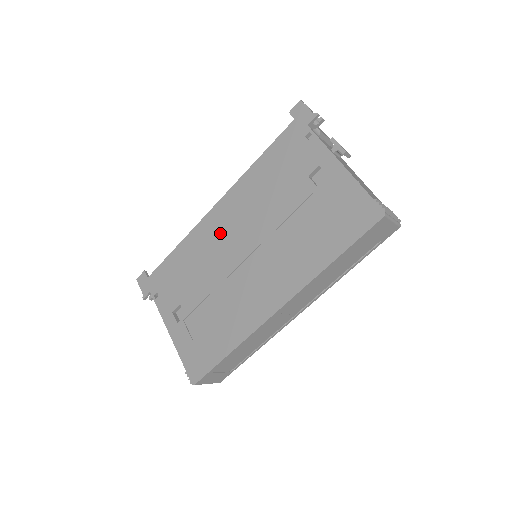
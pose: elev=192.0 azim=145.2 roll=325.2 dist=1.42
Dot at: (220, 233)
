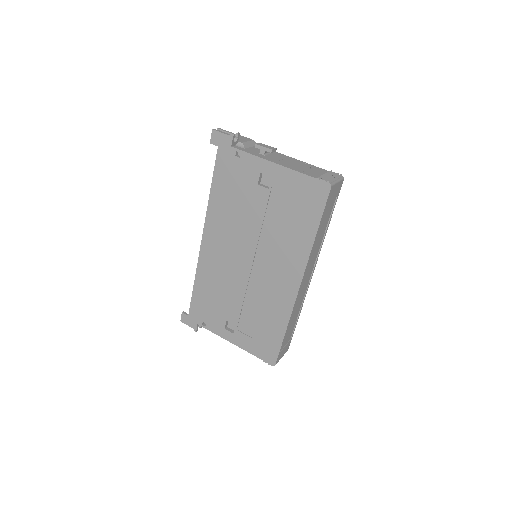
Dot at: (220, 257)
